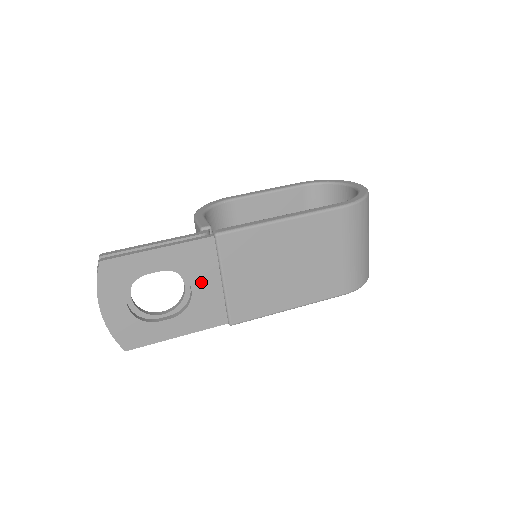
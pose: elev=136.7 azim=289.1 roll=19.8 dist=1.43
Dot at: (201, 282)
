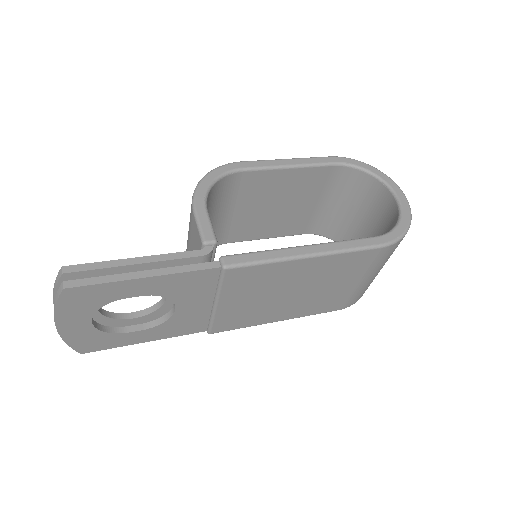
Dot at: (189, 303)
